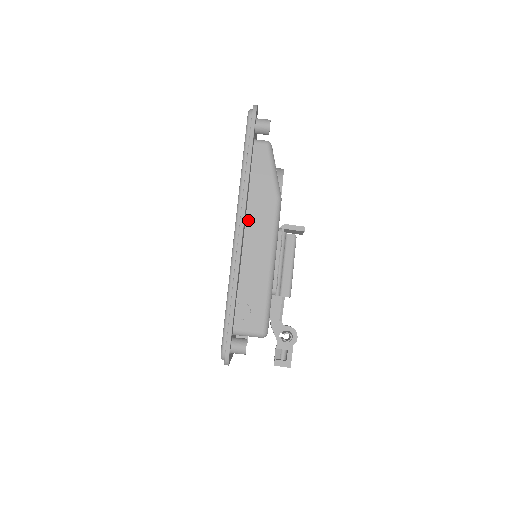
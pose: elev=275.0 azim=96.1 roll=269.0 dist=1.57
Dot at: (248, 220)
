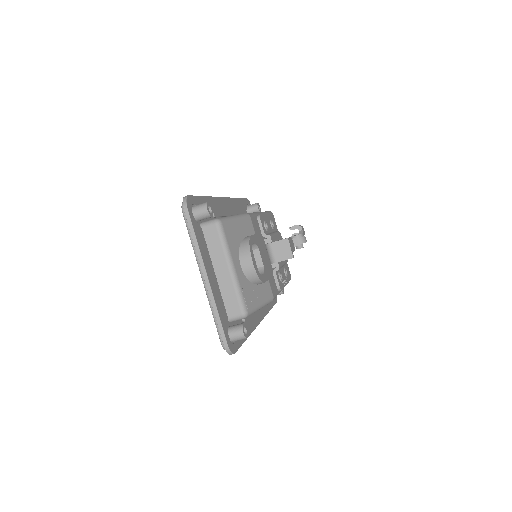
Dot at: occluded
